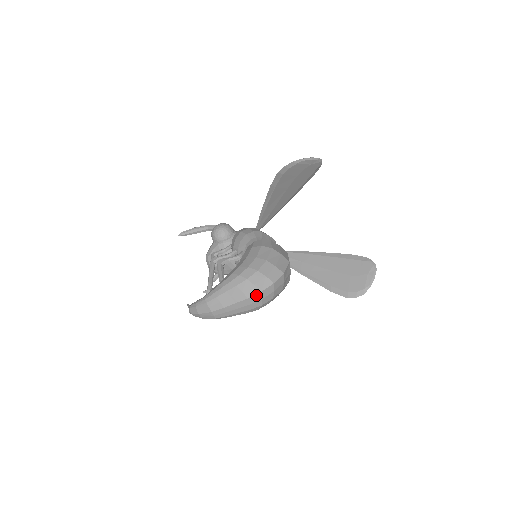
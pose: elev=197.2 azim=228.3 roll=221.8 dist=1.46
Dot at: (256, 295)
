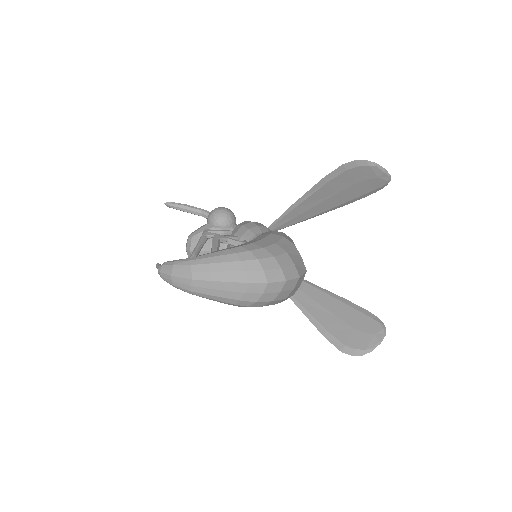
Dot at: (260, 284)
